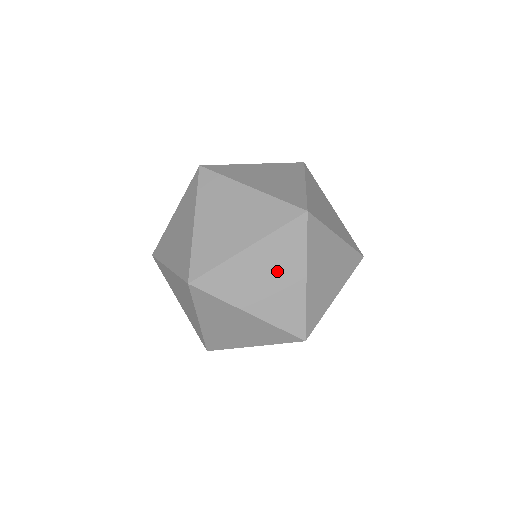
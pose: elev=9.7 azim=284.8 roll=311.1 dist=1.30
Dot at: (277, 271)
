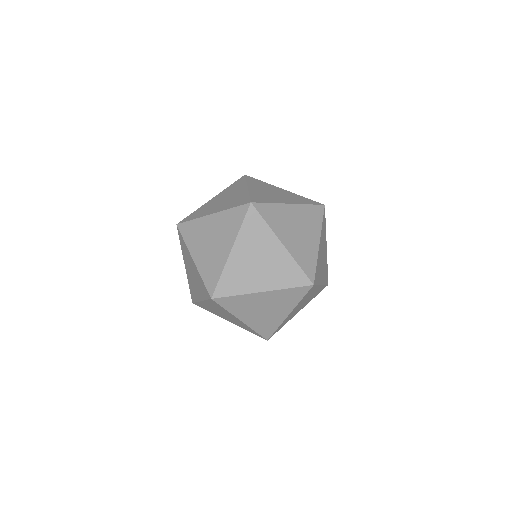
Dot at: (304, 228)
